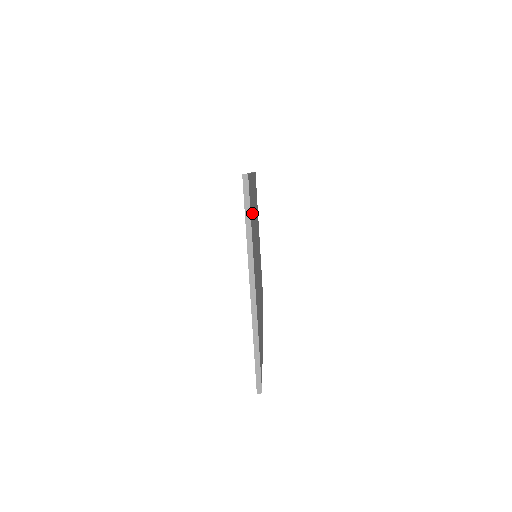
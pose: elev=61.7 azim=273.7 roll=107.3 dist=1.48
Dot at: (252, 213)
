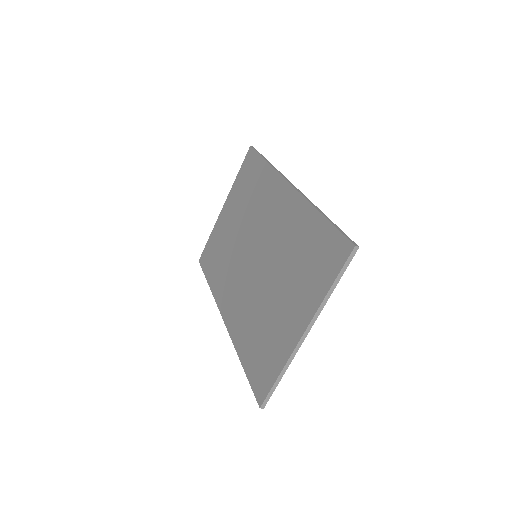
Dot at: occluded
